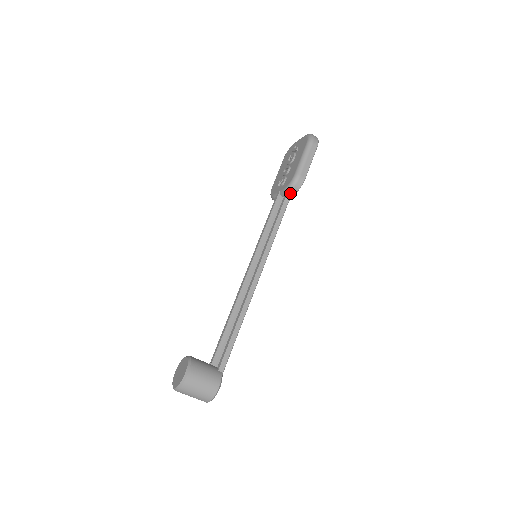
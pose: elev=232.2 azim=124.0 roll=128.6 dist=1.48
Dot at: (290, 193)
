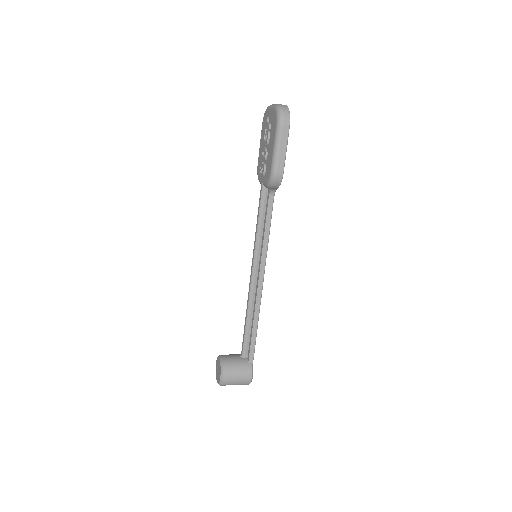
Dot at: (272, 188)
